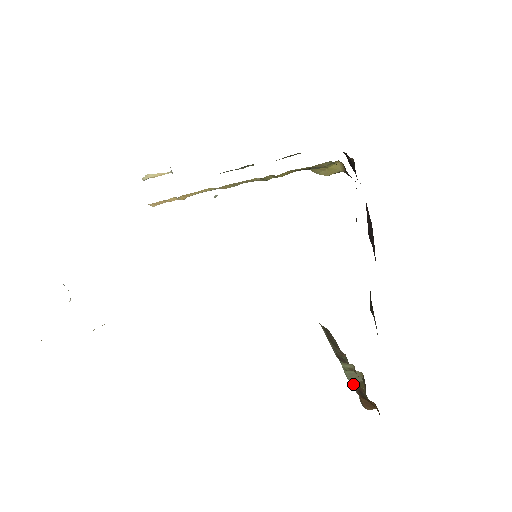
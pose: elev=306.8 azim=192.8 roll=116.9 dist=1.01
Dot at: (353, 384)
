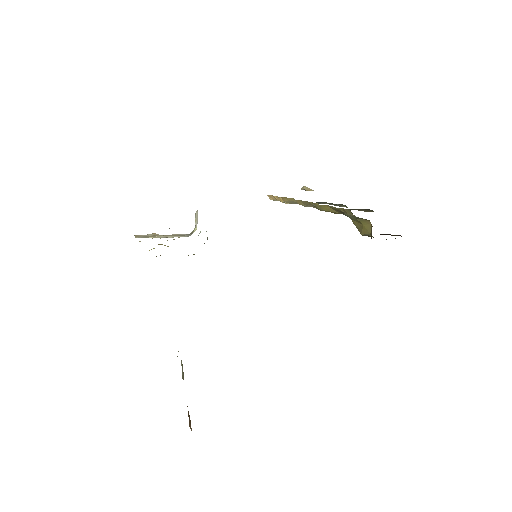
Dot at: occluded
